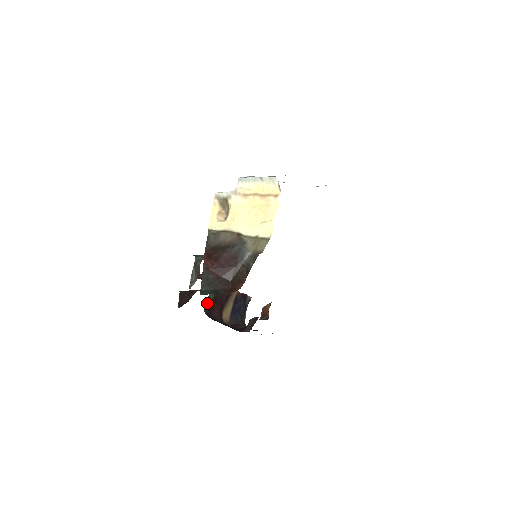
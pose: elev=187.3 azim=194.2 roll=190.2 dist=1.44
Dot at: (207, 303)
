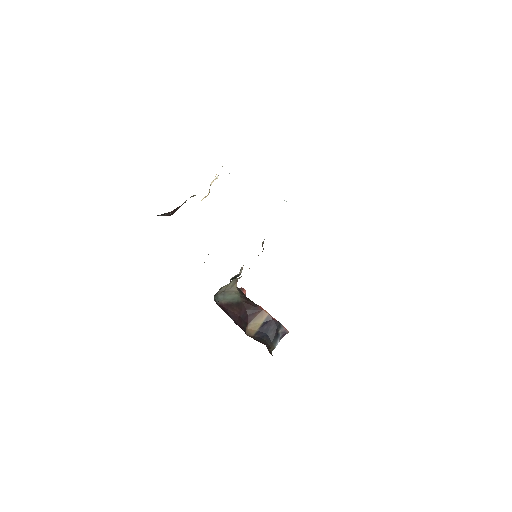
Dot at: (226, 299)
